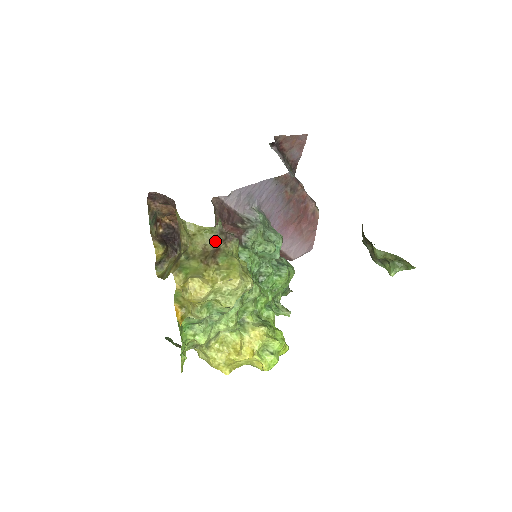
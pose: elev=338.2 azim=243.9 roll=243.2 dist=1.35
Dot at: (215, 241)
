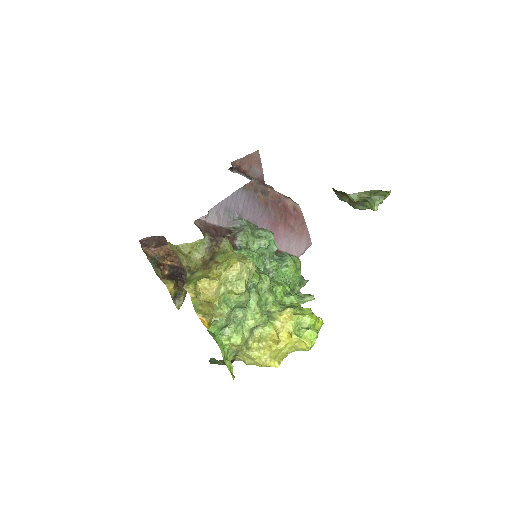
Dot at: (209, 250)
